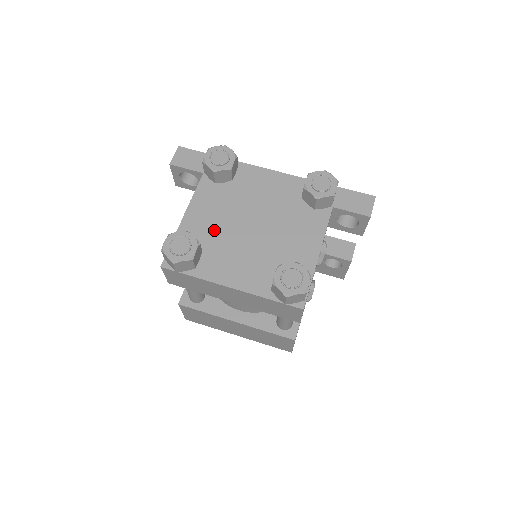
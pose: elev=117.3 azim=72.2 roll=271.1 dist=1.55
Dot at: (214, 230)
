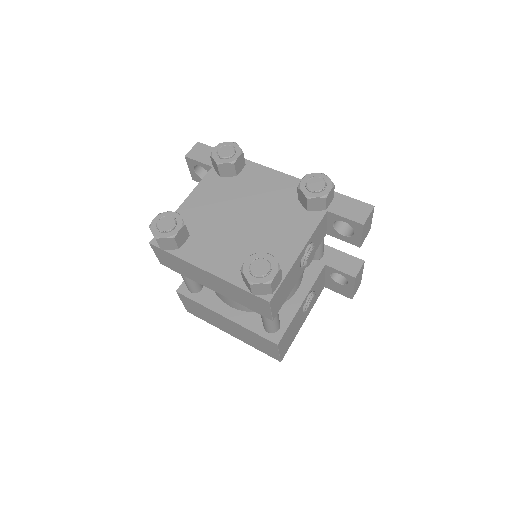
Dot at: (207, 218)
